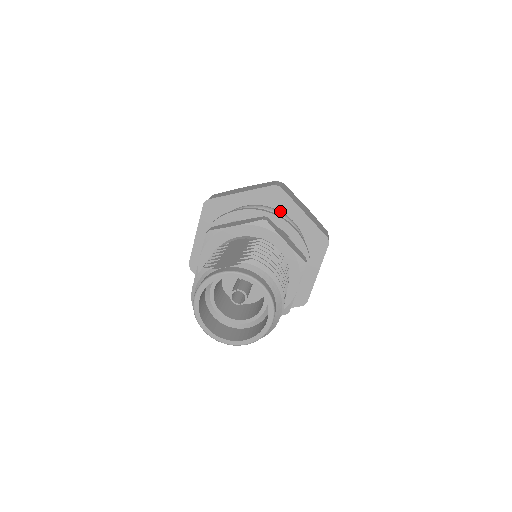
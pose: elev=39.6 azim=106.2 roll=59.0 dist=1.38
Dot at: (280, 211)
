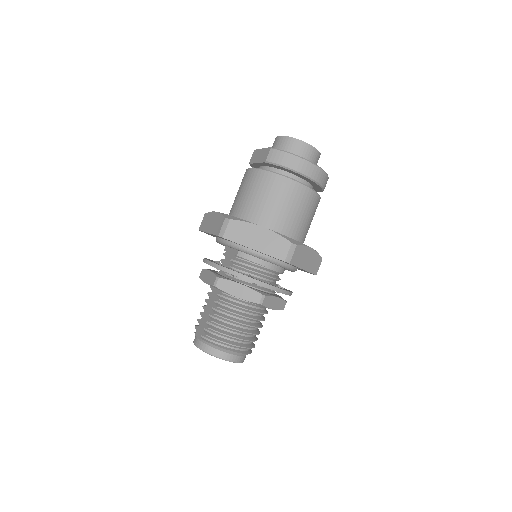
Dot at: occluded
